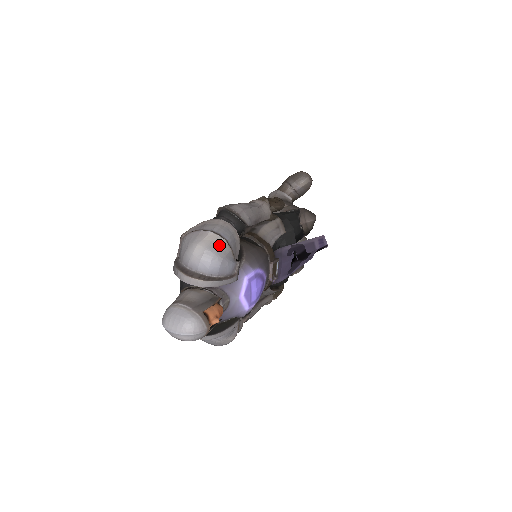
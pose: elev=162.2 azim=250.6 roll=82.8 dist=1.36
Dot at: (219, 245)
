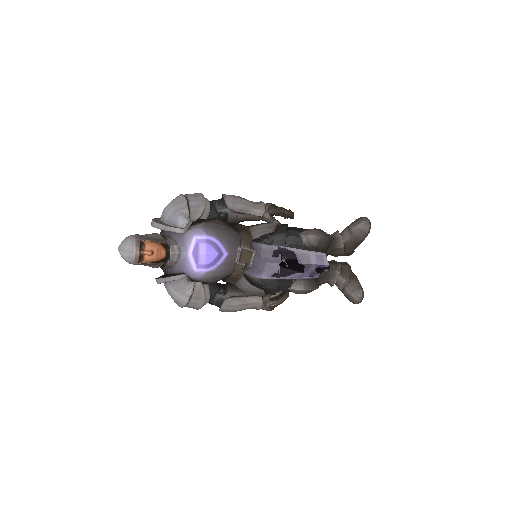
Dot at: (181, 203)
